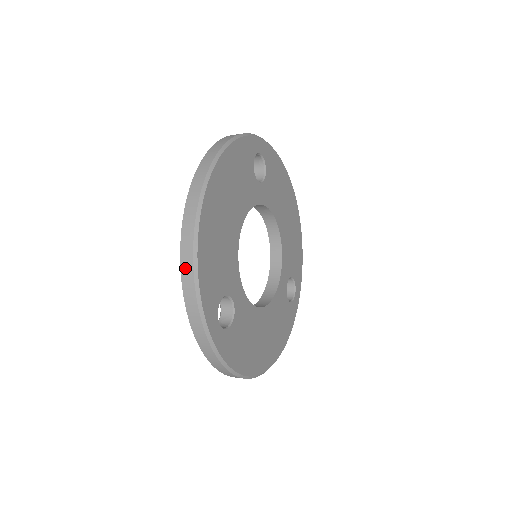
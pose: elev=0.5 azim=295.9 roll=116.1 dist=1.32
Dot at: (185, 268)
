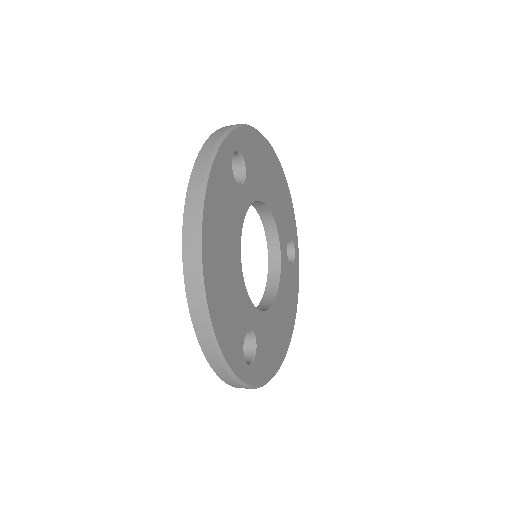
Dot at: (205, 347)
